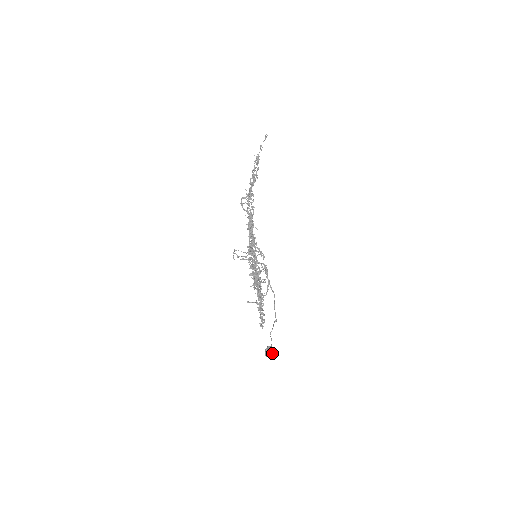
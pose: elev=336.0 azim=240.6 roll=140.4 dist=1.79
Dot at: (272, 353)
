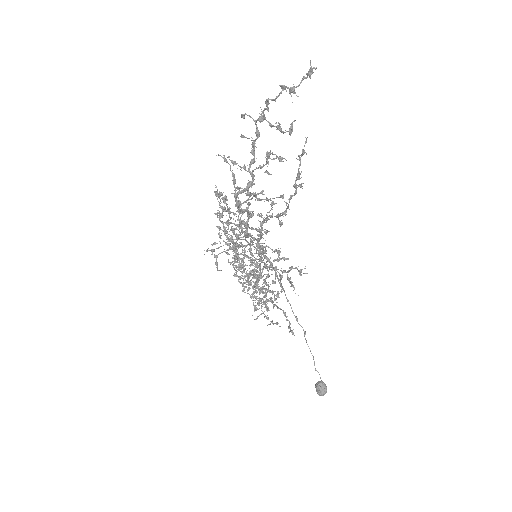
Dot at: (326, 391)
